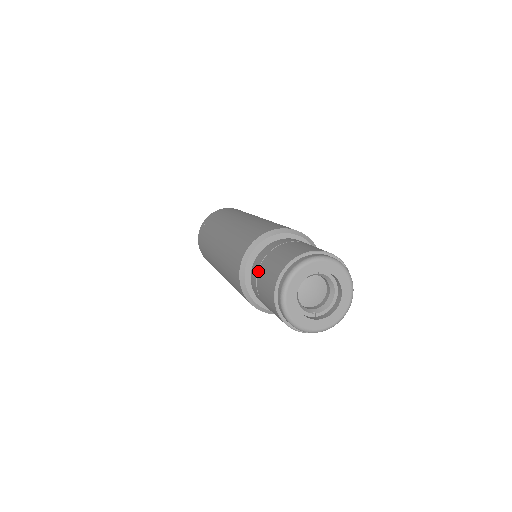
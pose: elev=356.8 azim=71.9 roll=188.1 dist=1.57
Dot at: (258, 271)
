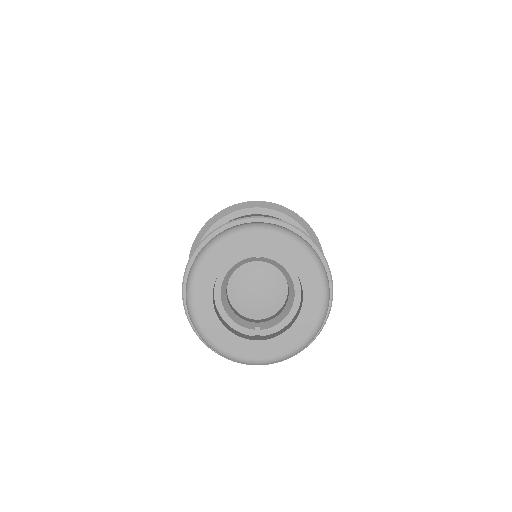
Dot at: occluded
